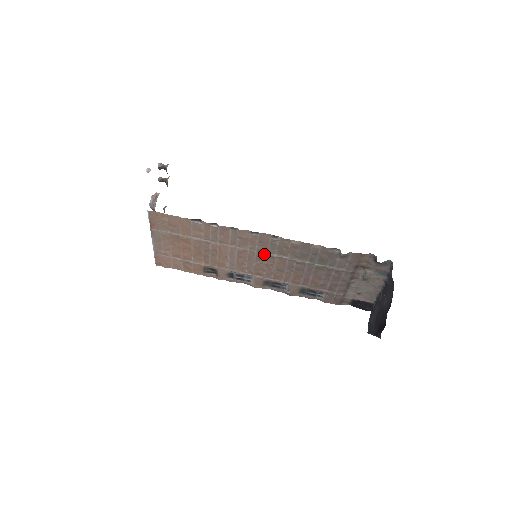
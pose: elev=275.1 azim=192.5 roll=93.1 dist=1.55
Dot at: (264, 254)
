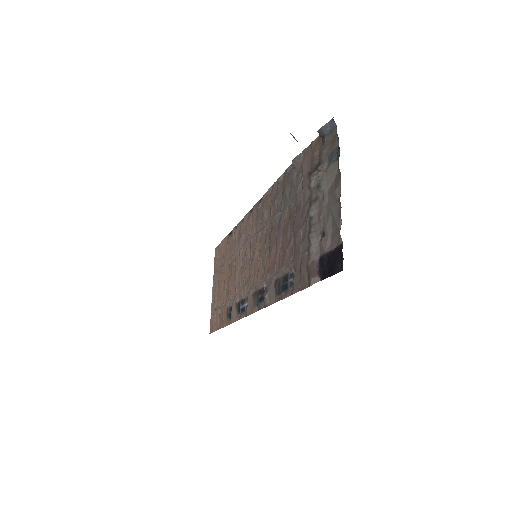
Dot at: (255, 238)
